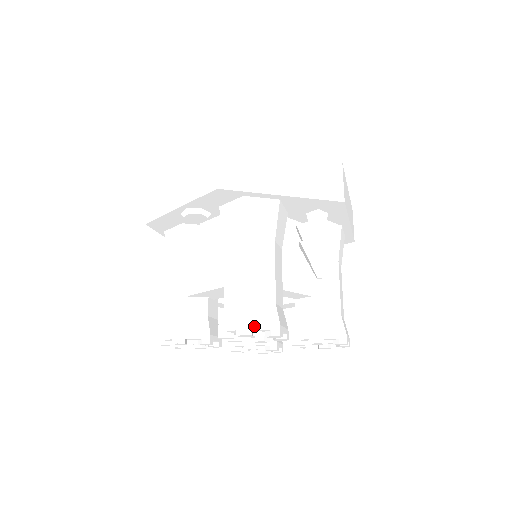
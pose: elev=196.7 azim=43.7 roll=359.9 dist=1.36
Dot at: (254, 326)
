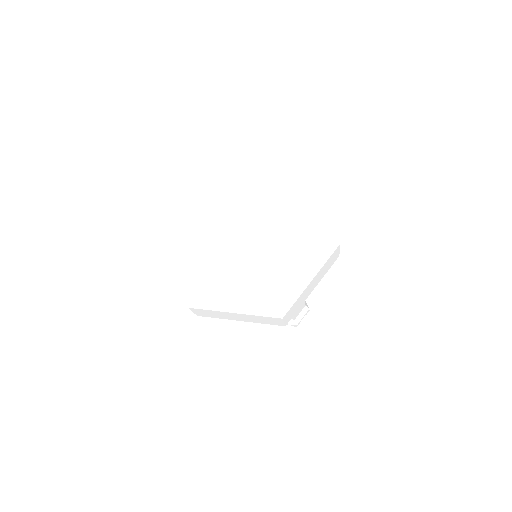
Dot at: occluded
